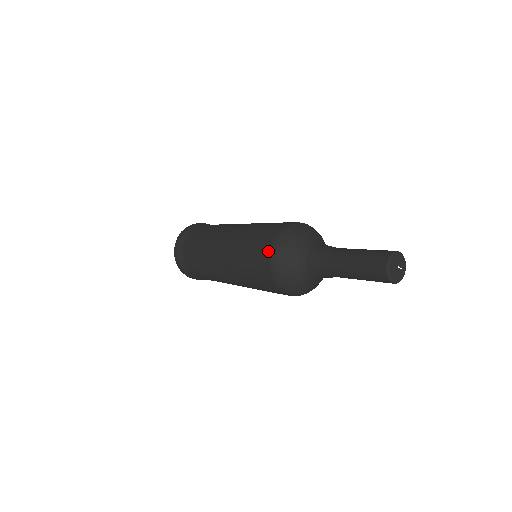
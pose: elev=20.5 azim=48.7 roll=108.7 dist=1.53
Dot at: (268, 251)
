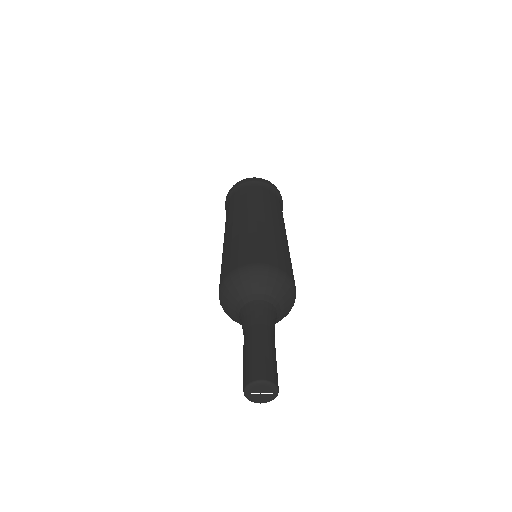
Dot at: occluded
